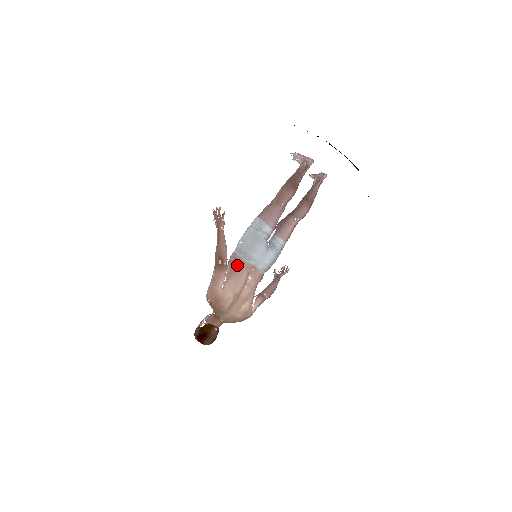
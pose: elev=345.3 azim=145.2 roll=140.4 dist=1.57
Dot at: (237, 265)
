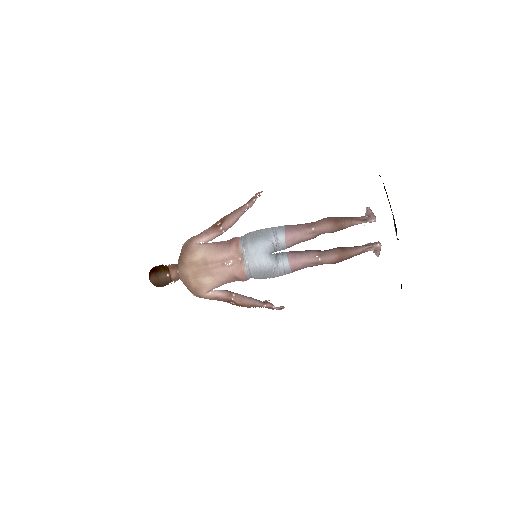
Dot at: (231, 242)
